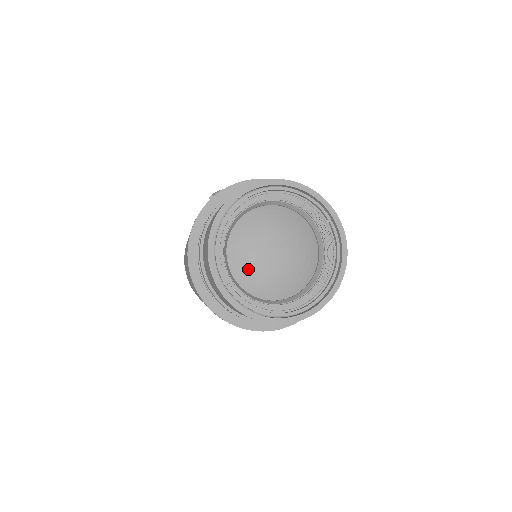
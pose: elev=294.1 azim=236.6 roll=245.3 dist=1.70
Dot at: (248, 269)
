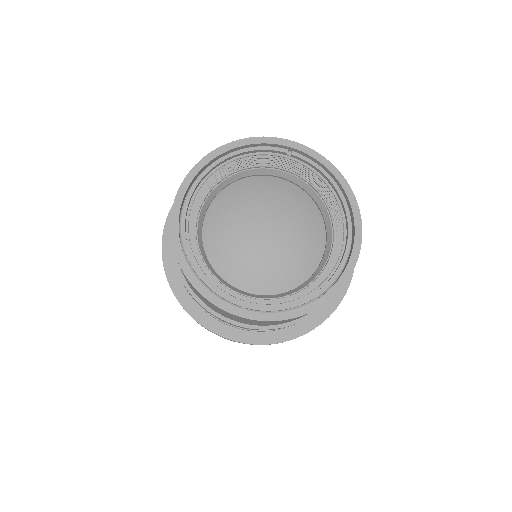
Dot at: (254, 271)
